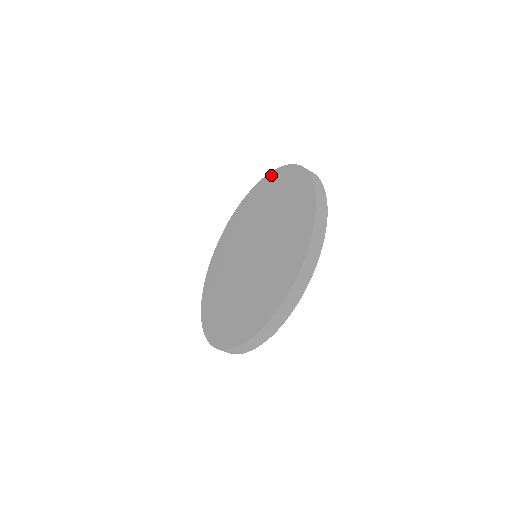
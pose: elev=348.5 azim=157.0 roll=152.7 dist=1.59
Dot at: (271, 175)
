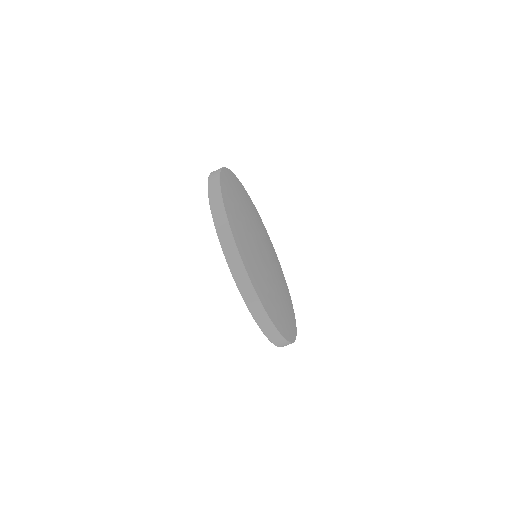
Dot at: occluded
